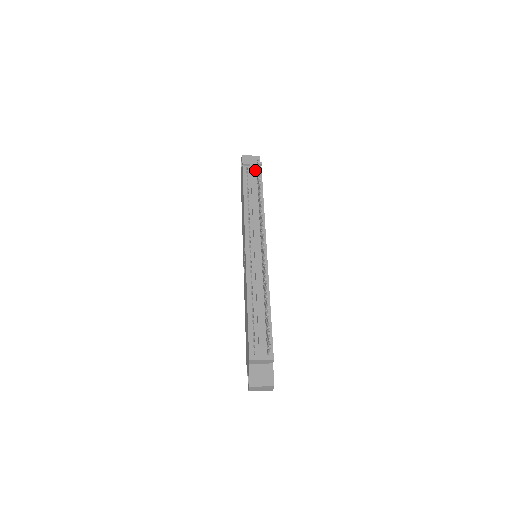
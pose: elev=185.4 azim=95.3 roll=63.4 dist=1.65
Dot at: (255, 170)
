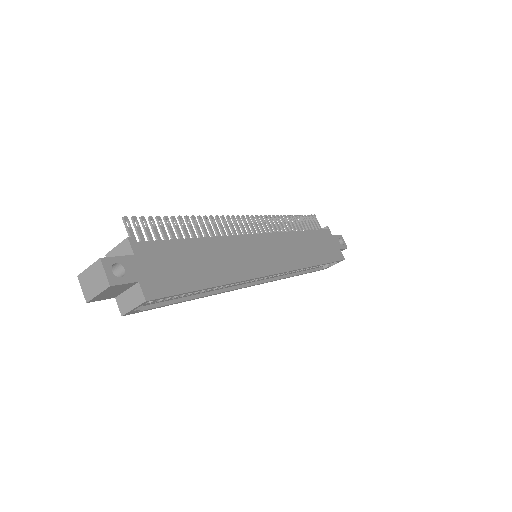
Dot at: occluded
